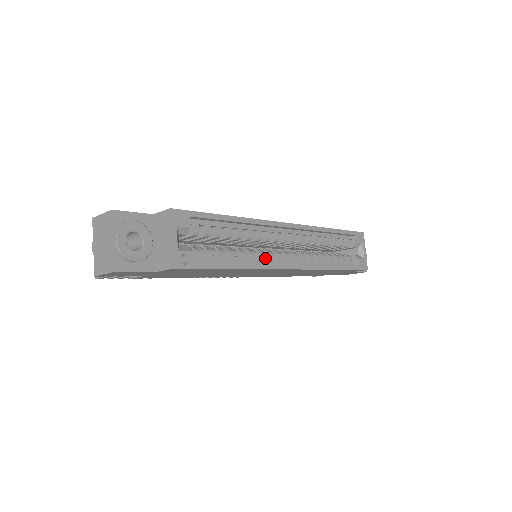
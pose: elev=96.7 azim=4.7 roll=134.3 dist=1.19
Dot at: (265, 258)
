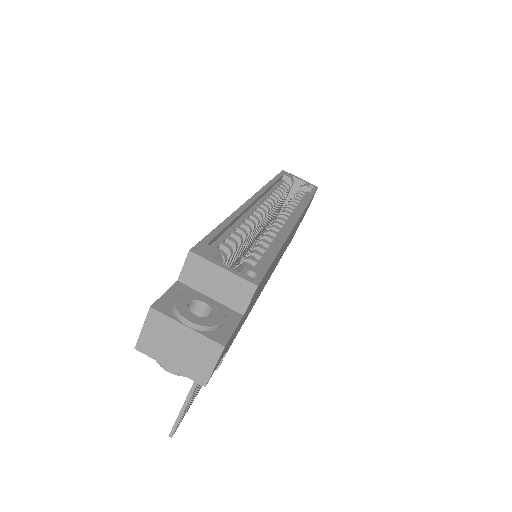
Dot at: occluded
